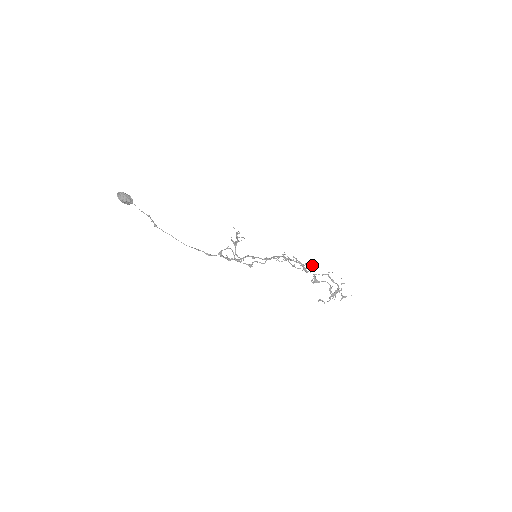
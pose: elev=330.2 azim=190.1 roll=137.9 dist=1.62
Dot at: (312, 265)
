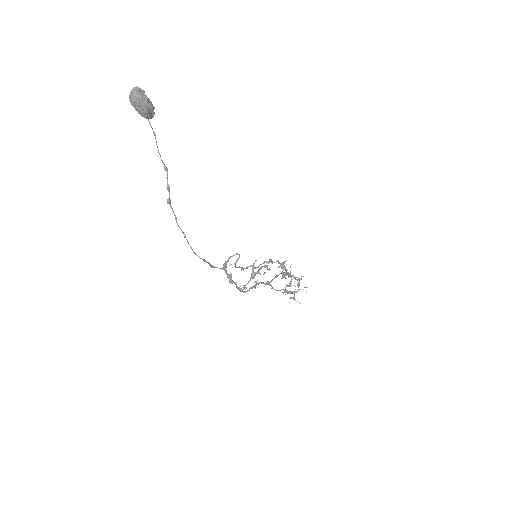
Dot at: (298, 279)
